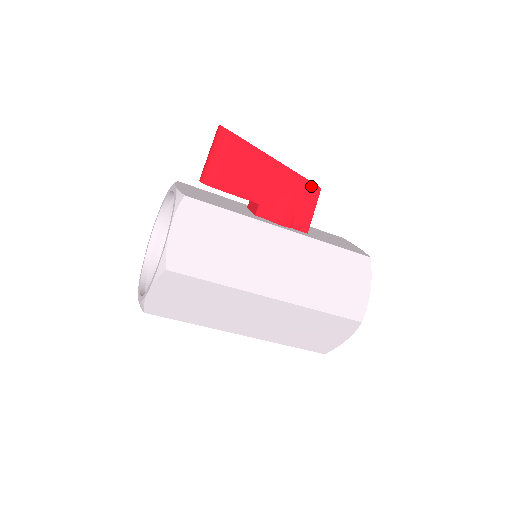
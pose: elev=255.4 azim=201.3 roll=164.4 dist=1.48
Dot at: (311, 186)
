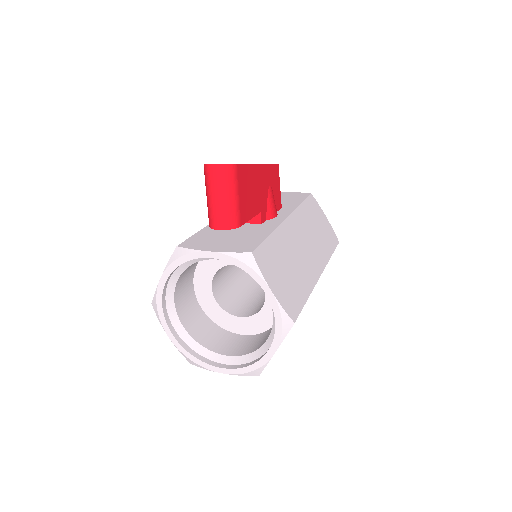
Dot at: (275, 168)
